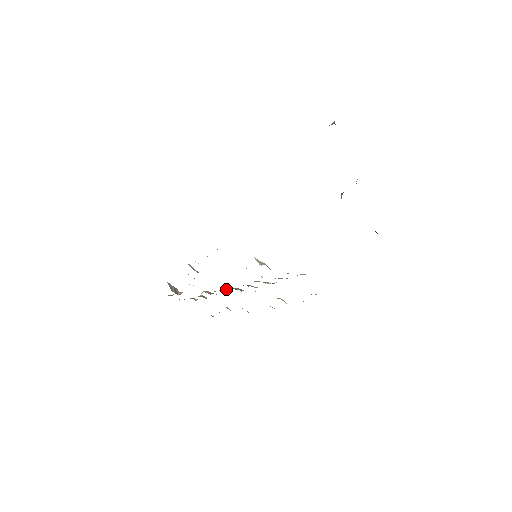
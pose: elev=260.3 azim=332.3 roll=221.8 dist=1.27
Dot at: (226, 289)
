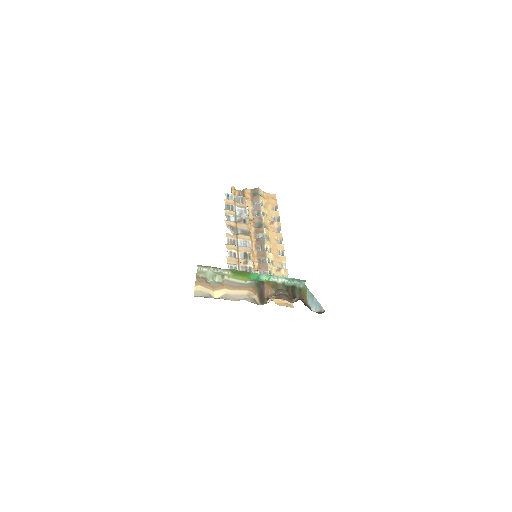
Dot at: (257, 240)
